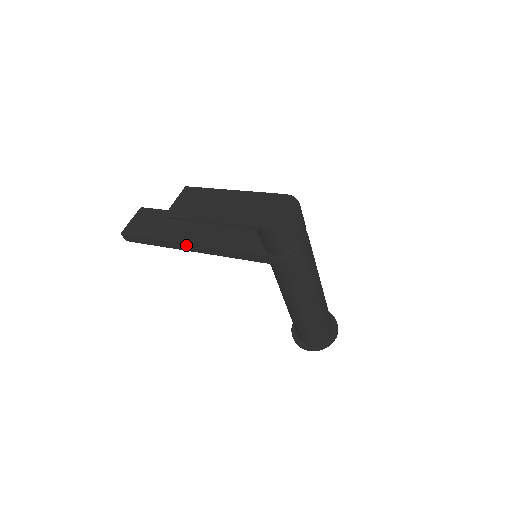
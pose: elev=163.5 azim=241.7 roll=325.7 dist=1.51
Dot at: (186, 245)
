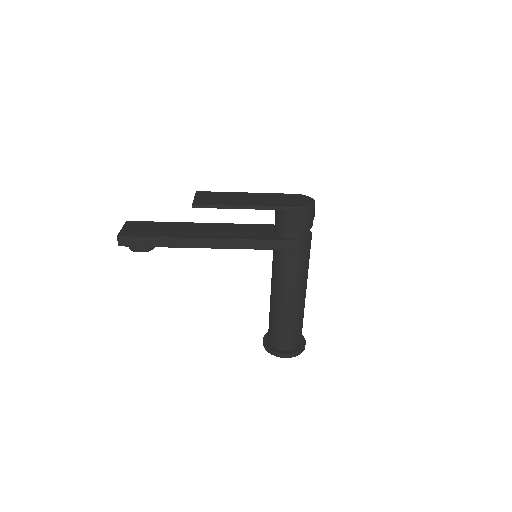
Dot at: (199, 240)
